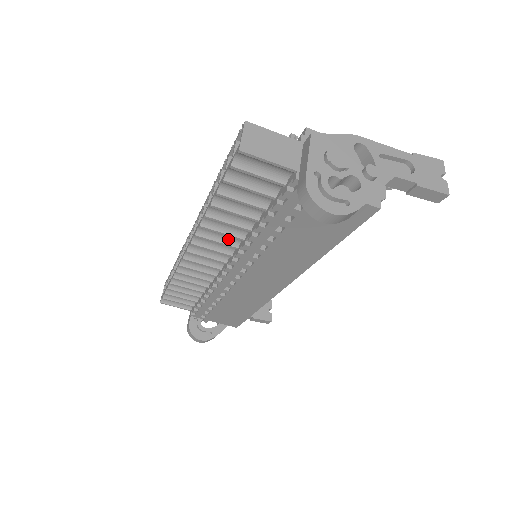
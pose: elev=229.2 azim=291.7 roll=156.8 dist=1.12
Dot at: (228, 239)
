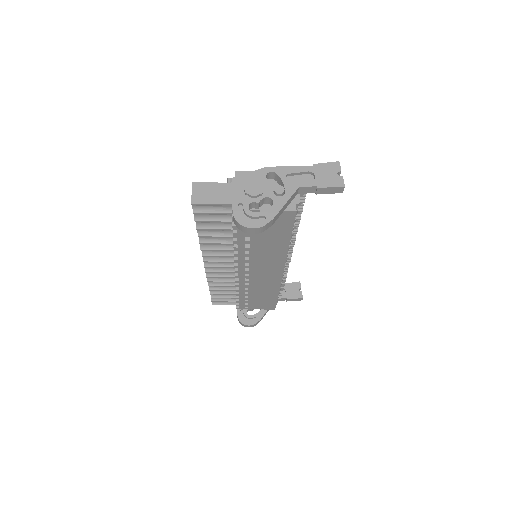
Dot at: (225, 252)
